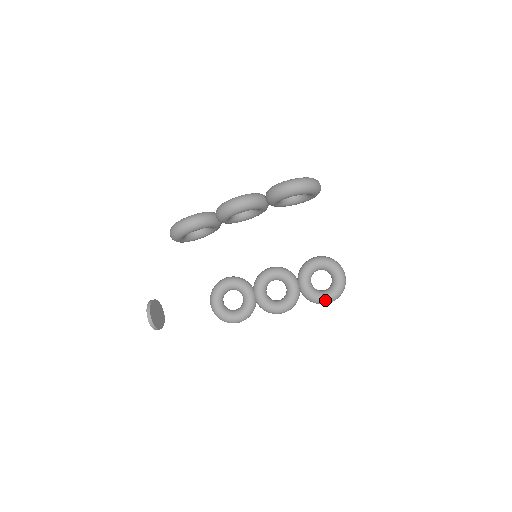
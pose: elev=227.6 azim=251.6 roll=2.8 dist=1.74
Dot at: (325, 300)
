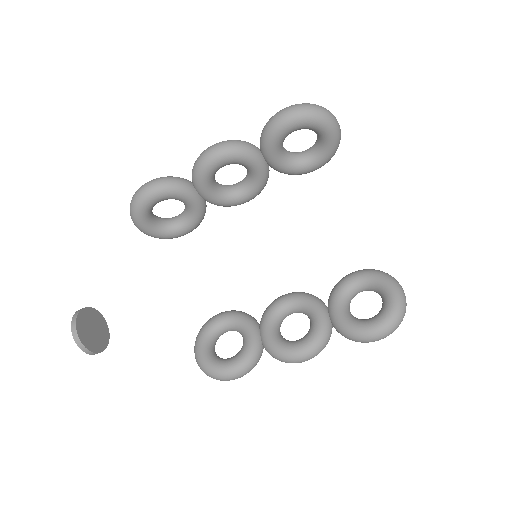
Dot at: (372, 330)
